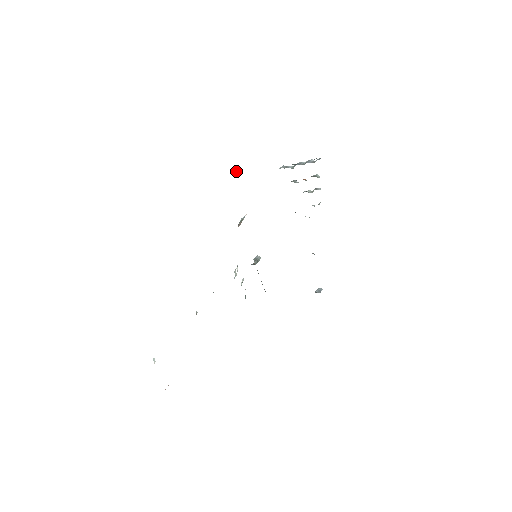
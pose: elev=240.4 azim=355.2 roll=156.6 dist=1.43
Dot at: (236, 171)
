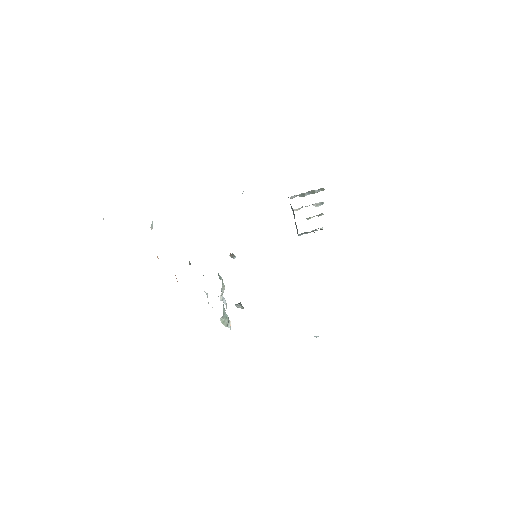
Dot at: occluded
